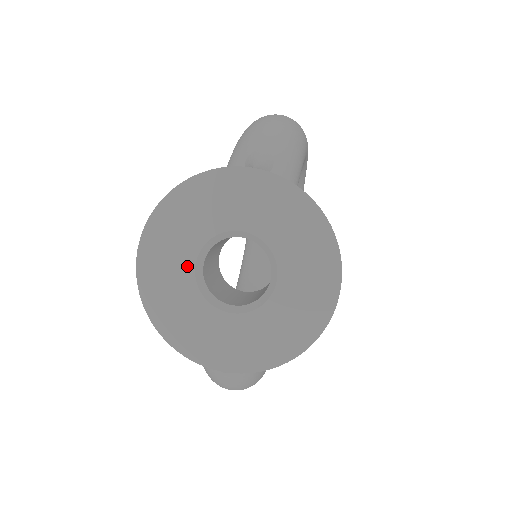
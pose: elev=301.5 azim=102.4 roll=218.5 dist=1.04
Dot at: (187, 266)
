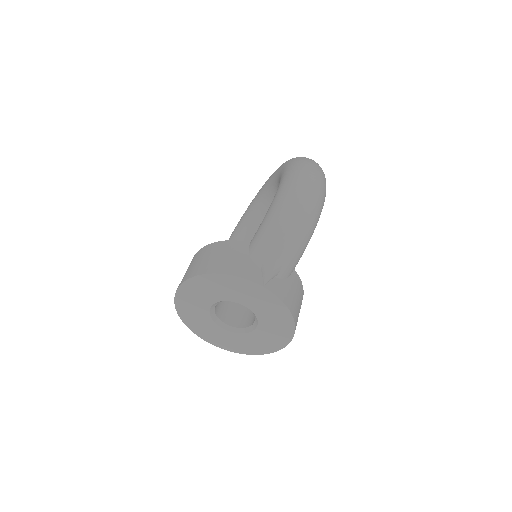
Dot at: (207, 304)
